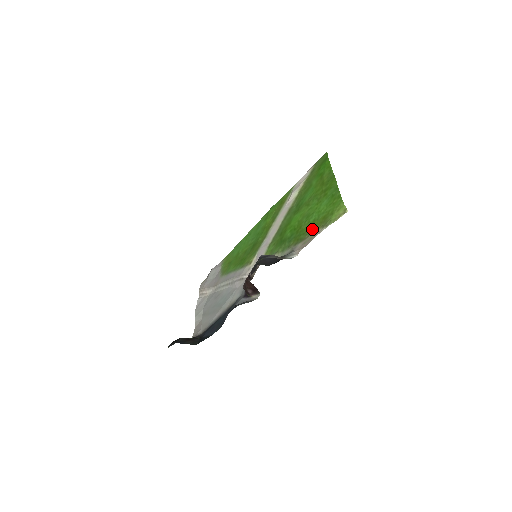
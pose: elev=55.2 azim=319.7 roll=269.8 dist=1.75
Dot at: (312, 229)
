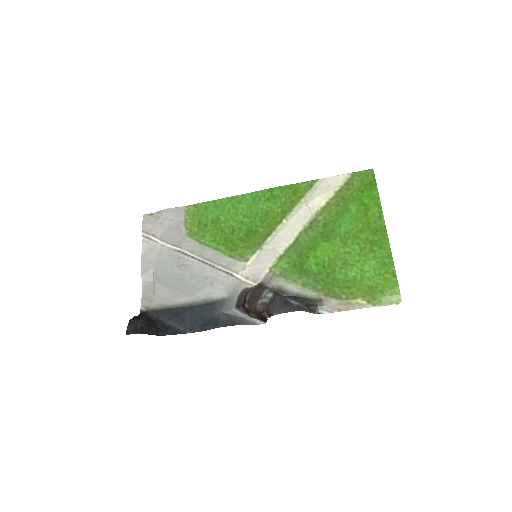
Dot at: (352, 292)
